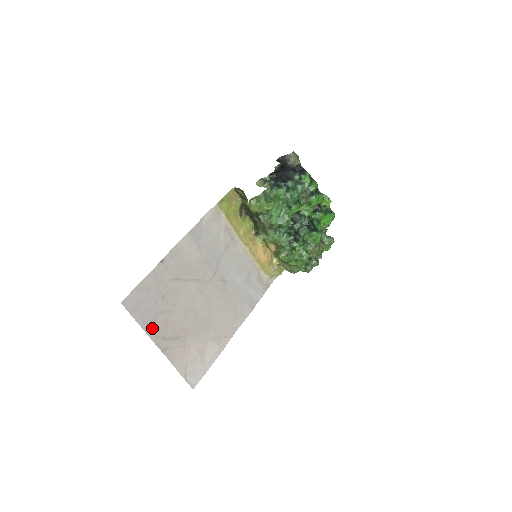
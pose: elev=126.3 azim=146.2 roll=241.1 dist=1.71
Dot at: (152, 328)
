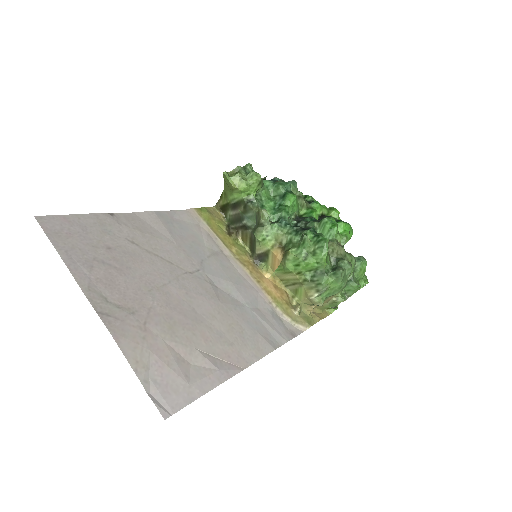
Dot at: (83, 274)
